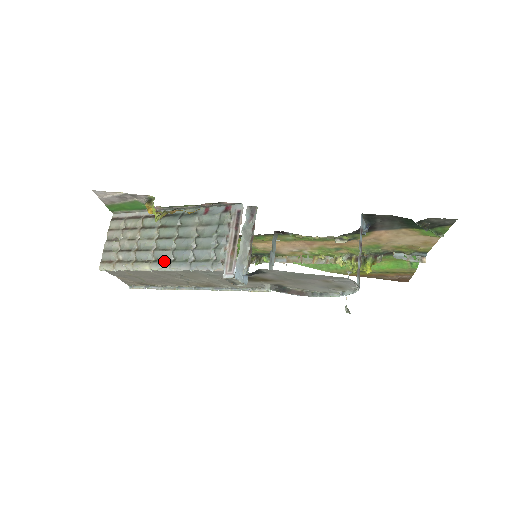
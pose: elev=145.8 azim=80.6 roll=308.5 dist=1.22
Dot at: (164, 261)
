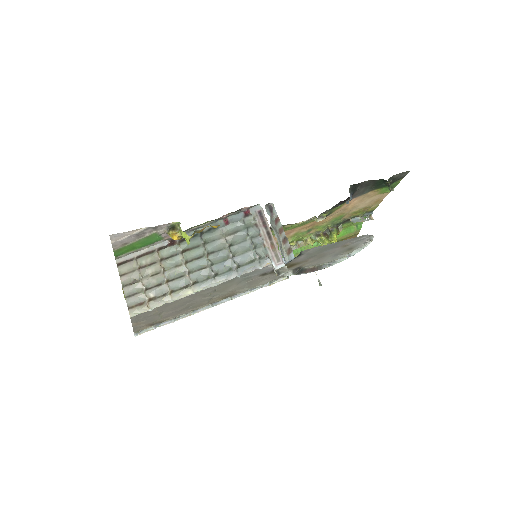
Dot at: (206, 279)
